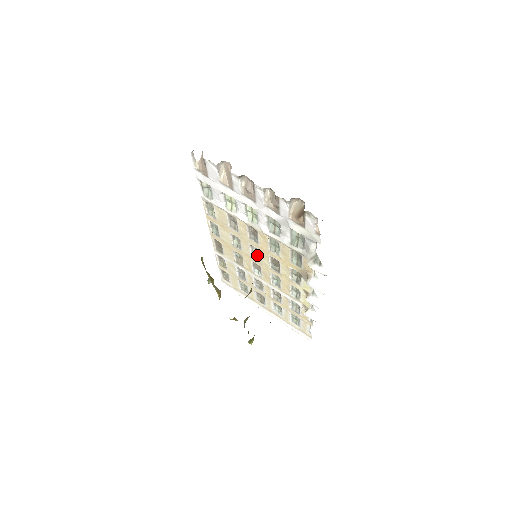
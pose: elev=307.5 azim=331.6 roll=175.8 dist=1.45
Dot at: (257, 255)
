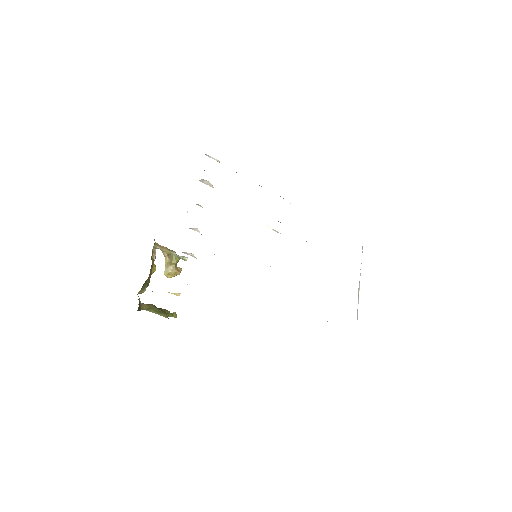
Dot at: occluded
